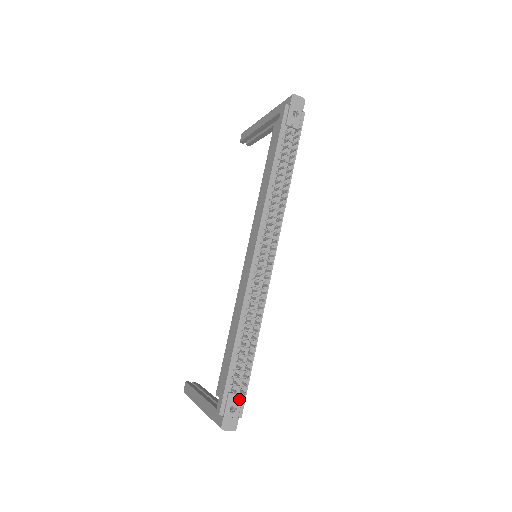
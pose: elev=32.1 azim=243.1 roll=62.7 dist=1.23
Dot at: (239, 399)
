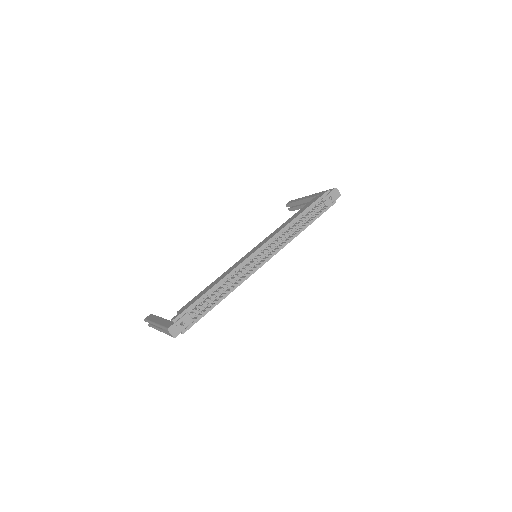
Dot at: (190, 321)
